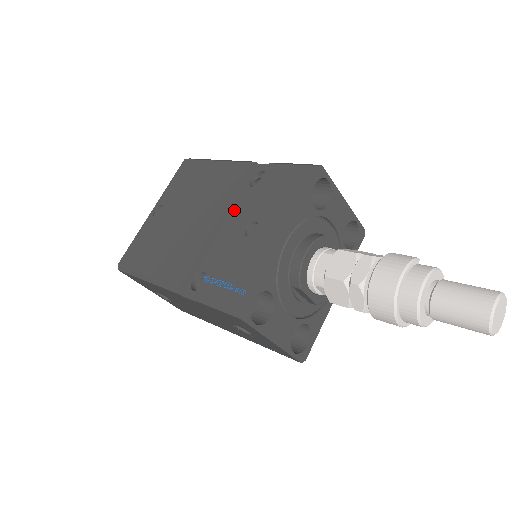
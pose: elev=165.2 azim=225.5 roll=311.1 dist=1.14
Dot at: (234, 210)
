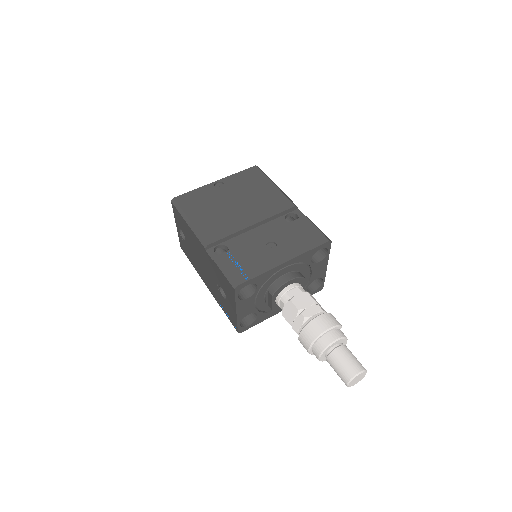
Dot at: (267, 225)
